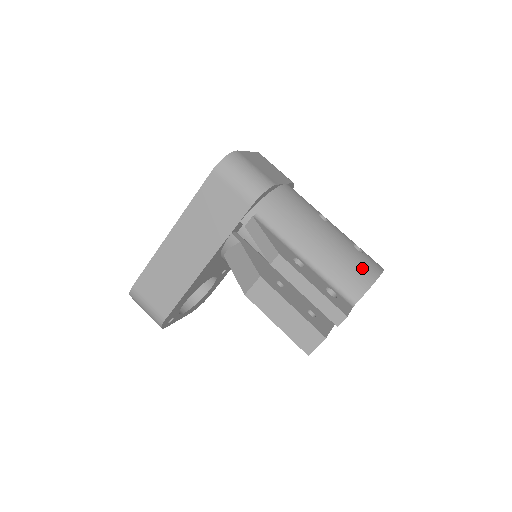
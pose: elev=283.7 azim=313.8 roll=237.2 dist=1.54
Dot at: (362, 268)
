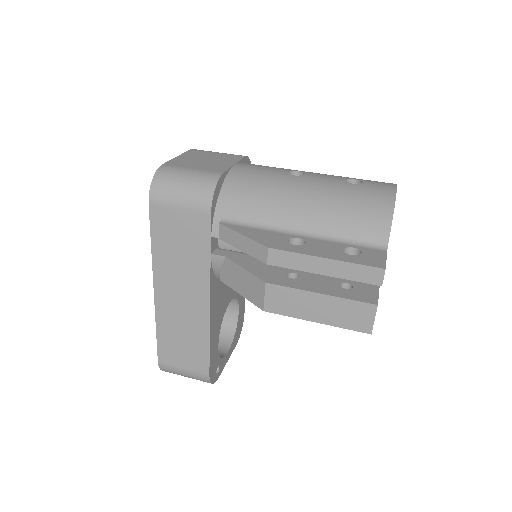
Dot at: (370, 201)
